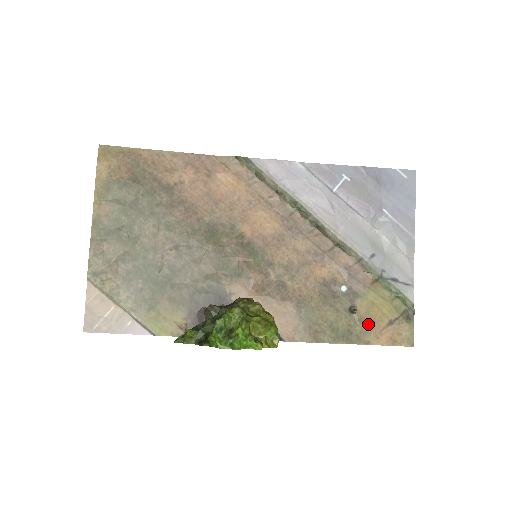
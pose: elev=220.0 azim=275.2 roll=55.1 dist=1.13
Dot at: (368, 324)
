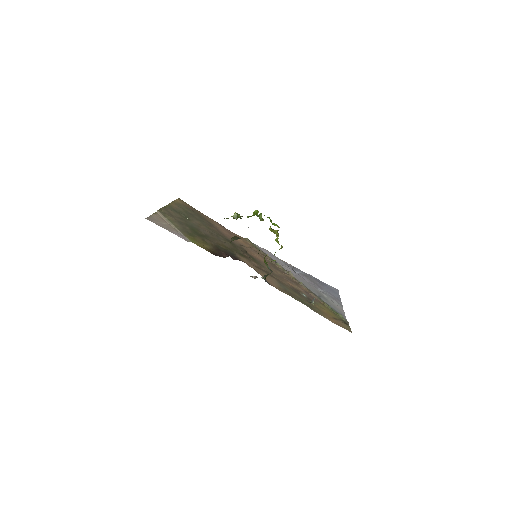
Dot at: (321, 312)
